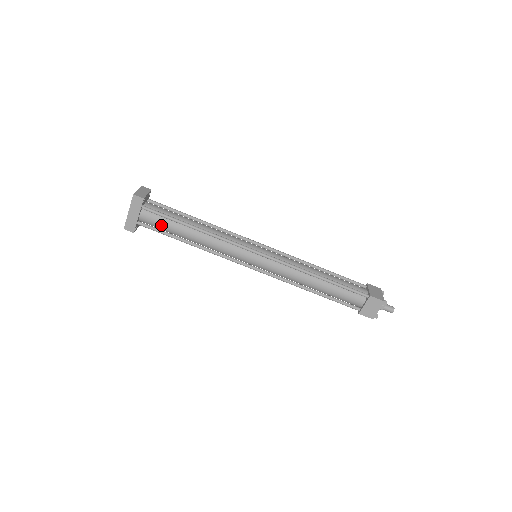
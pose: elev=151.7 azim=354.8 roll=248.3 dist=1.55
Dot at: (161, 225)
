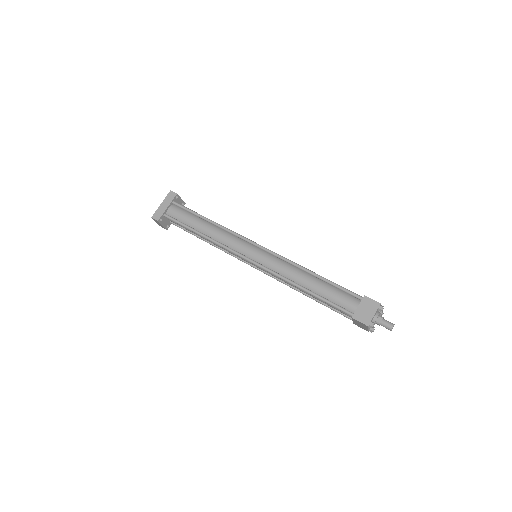
Dot at: (182, 217)
